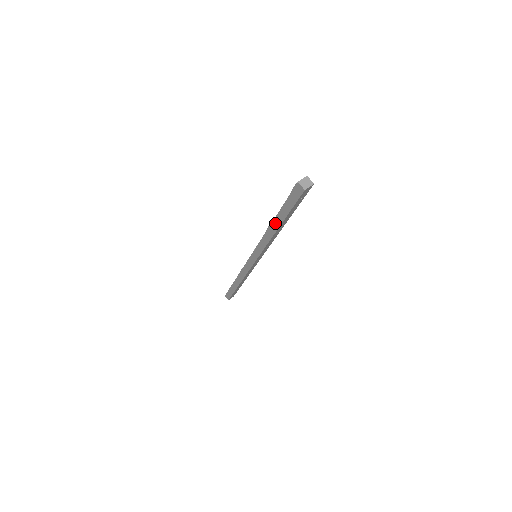
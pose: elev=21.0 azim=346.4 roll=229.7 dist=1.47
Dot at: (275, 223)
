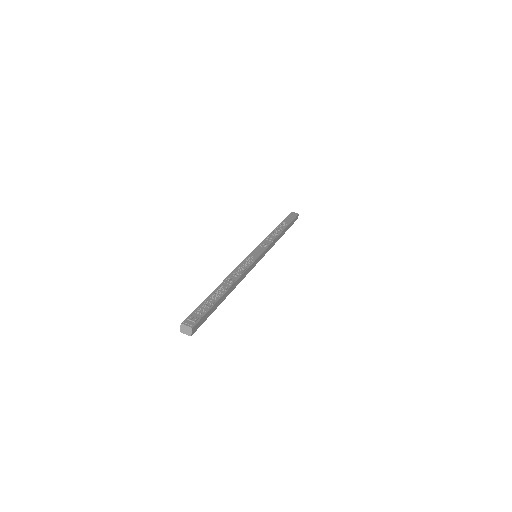
Dot at: occluded
